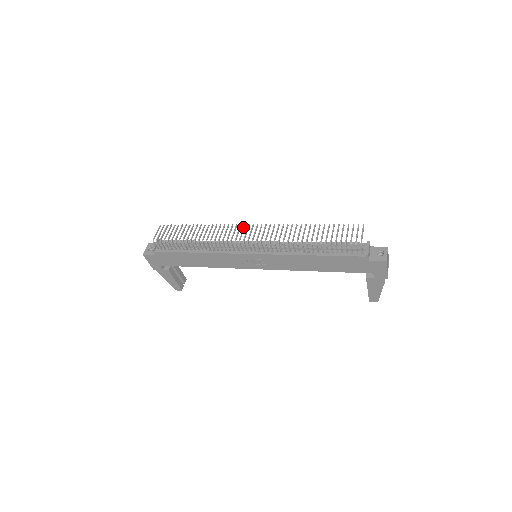
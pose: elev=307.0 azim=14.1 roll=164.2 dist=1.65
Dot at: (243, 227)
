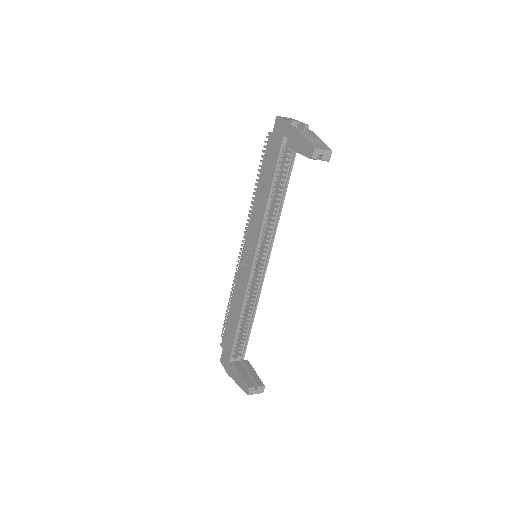
Dot at: occluded
